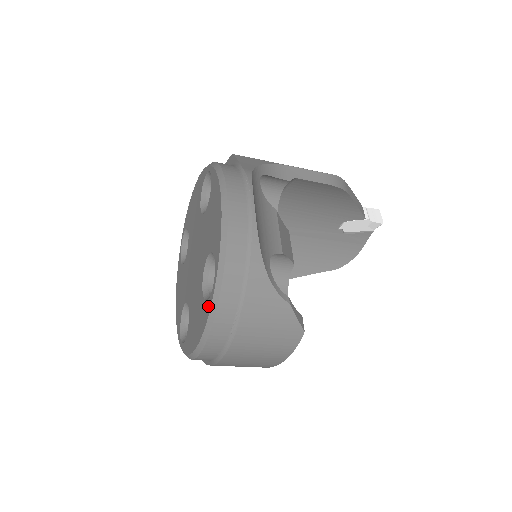
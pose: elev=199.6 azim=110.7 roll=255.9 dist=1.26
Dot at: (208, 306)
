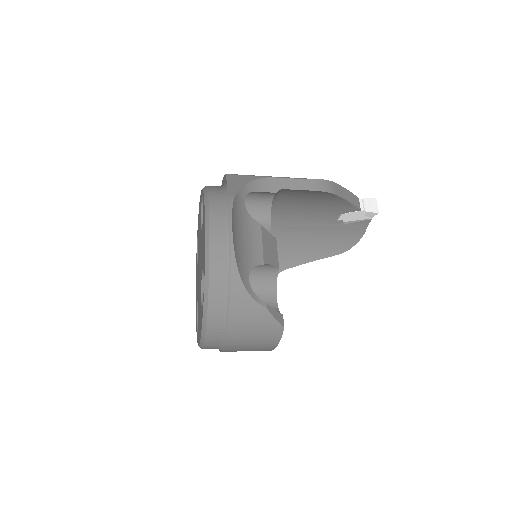
Dot at: (202, 313)
